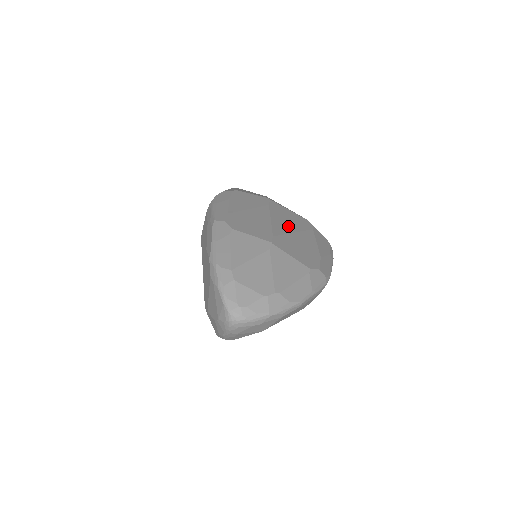
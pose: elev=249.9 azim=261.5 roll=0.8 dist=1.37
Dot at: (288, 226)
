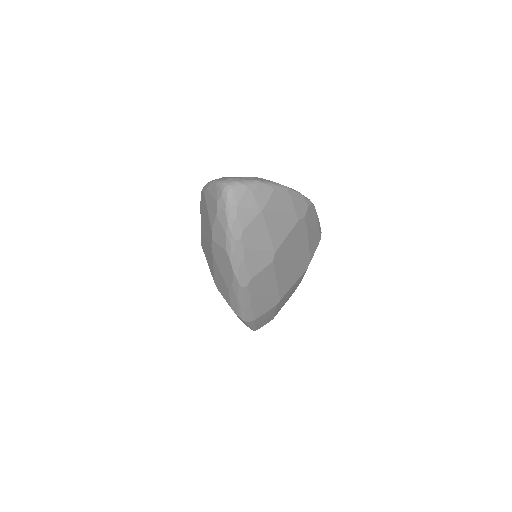
Dot at: occluded
